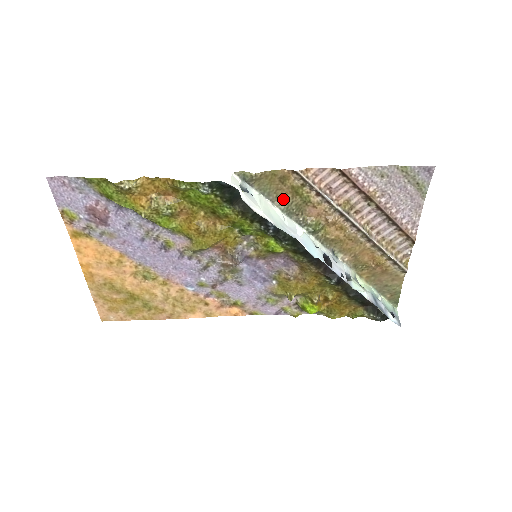
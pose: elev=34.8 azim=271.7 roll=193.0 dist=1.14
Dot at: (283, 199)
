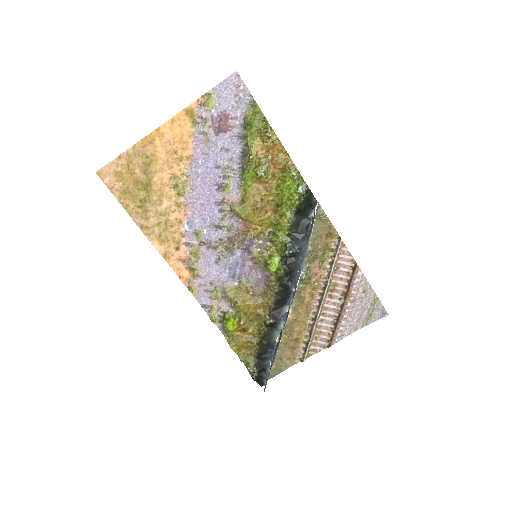
Dot at: (315, 244)
